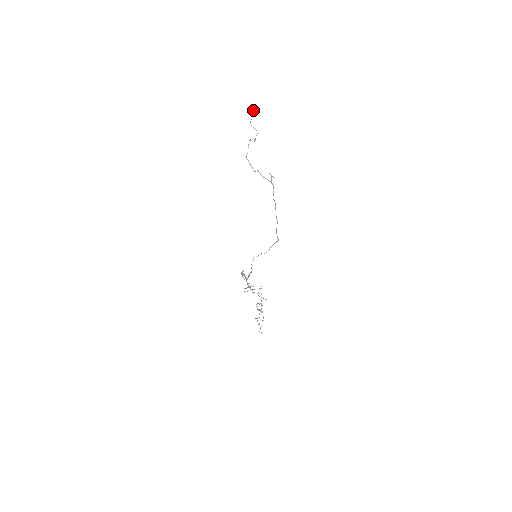
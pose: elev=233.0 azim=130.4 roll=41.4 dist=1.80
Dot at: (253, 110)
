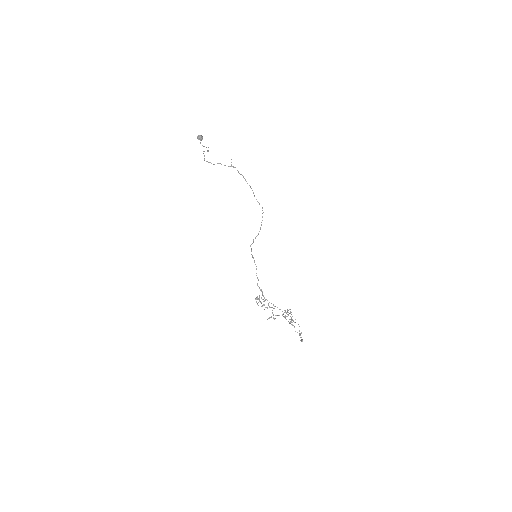
Dot at: (199, 135)
